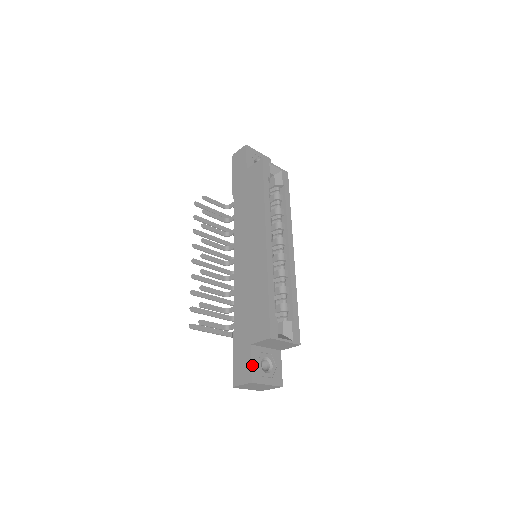
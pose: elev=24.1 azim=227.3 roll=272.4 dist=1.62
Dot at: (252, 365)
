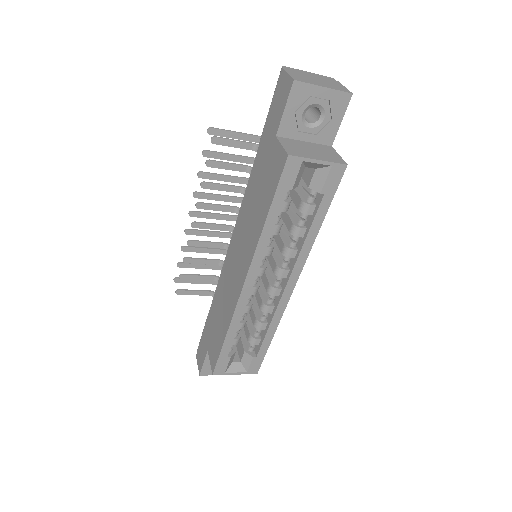
Dot at: (204, 364)
